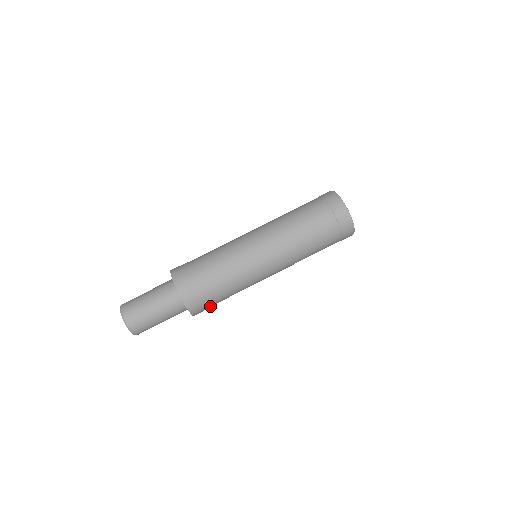
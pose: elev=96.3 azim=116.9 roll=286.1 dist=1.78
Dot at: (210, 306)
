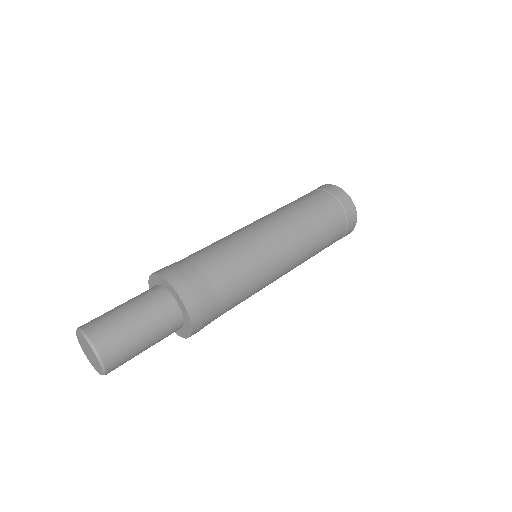
Dot at: occluded
